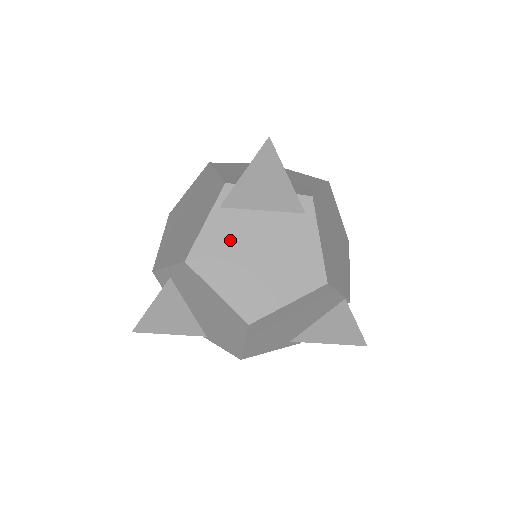
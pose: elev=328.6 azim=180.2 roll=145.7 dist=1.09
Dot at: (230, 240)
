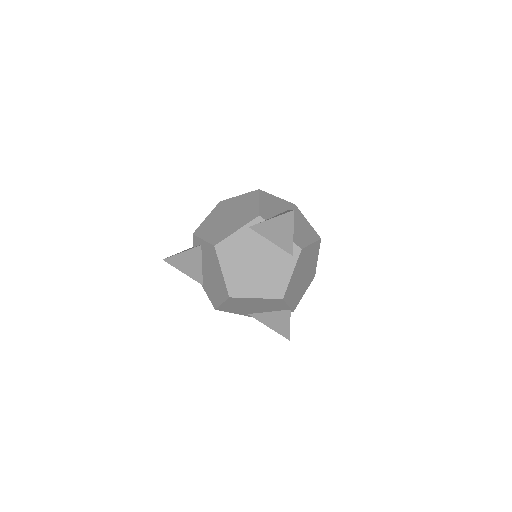
Dot at: (245, 248)
